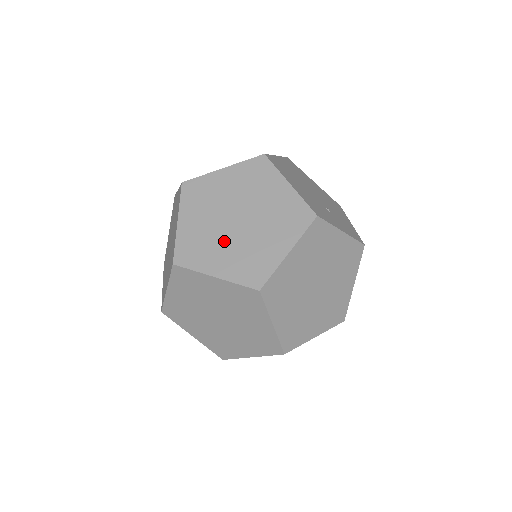
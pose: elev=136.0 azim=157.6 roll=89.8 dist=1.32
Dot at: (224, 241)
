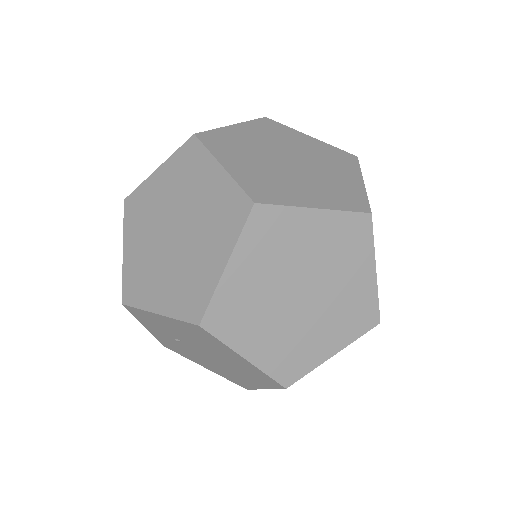
Dot at: (294, 178)
